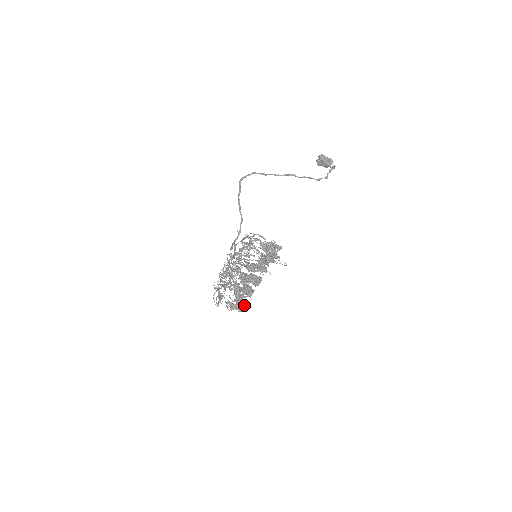
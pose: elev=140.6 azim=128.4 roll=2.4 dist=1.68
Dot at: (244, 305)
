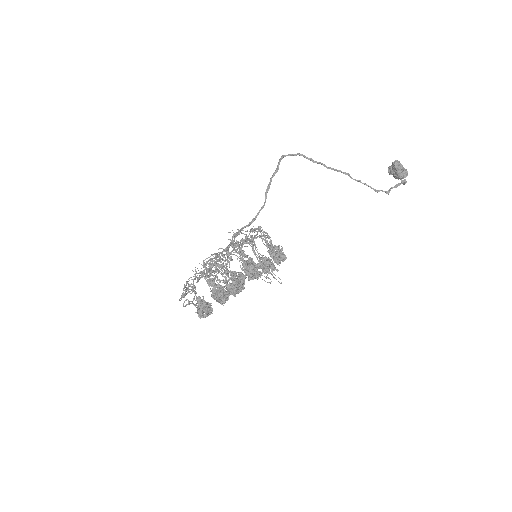
Dot at: (206, 312)
